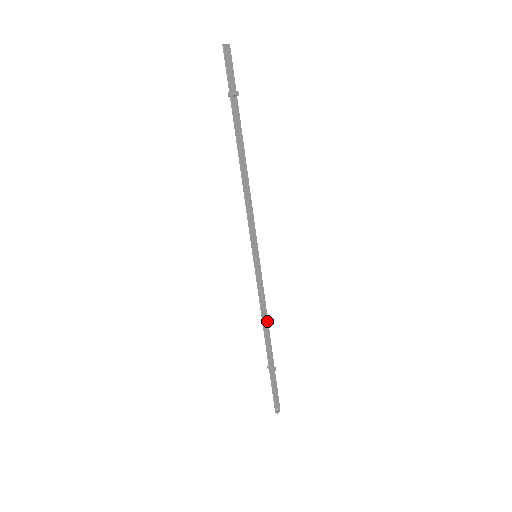
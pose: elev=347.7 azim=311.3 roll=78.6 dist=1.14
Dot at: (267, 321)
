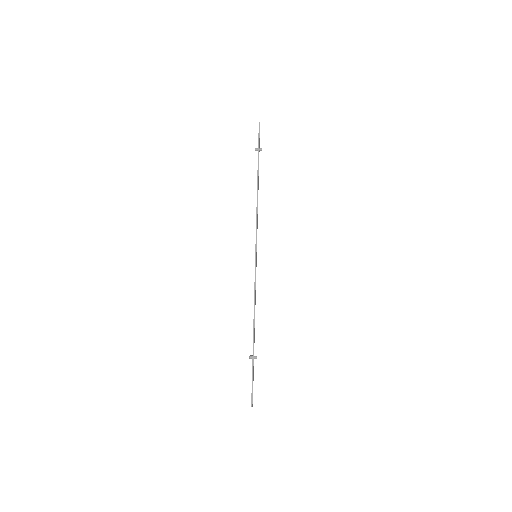
Dot at: occluded
